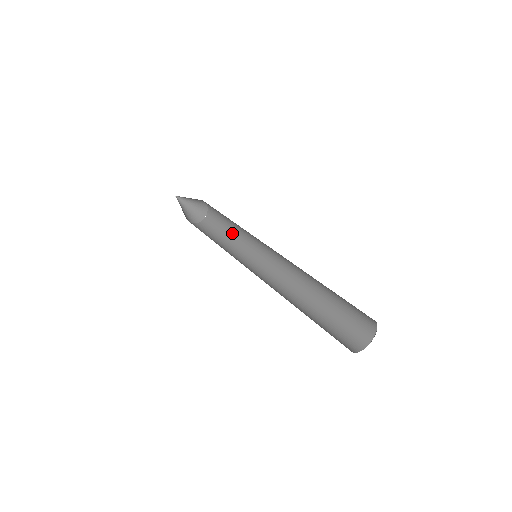
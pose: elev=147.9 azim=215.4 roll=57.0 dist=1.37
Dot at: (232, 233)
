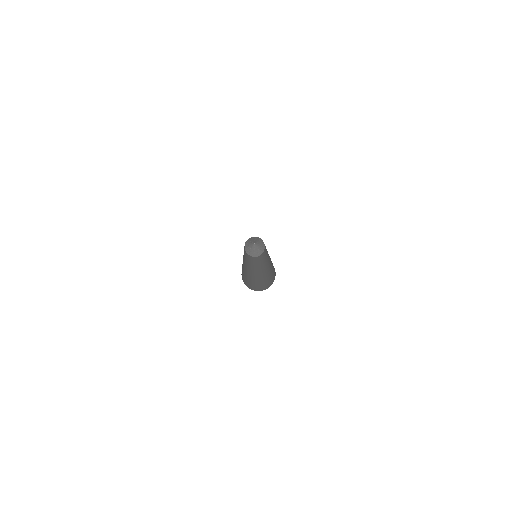
Dot at: (256, 261)
